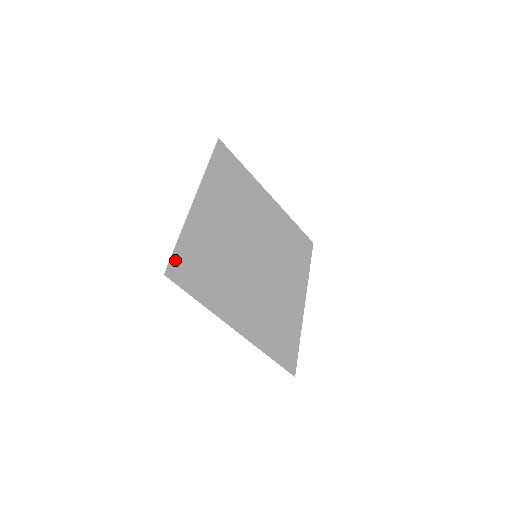
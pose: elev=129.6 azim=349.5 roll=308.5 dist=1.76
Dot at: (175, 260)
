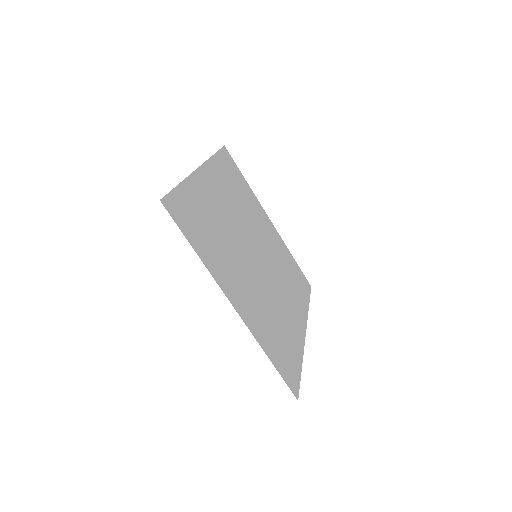
Dot at: (173, 198)
